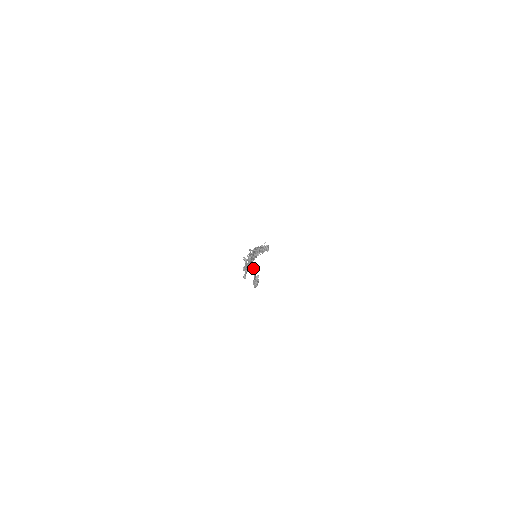
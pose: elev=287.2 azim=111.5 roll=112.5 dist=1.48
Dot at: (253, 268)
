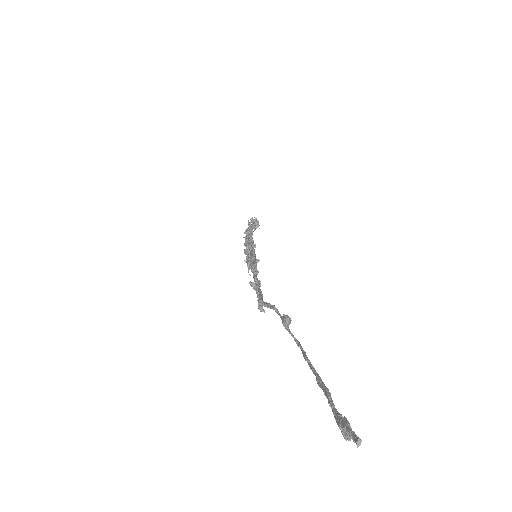
Dot at: (285, 323)
